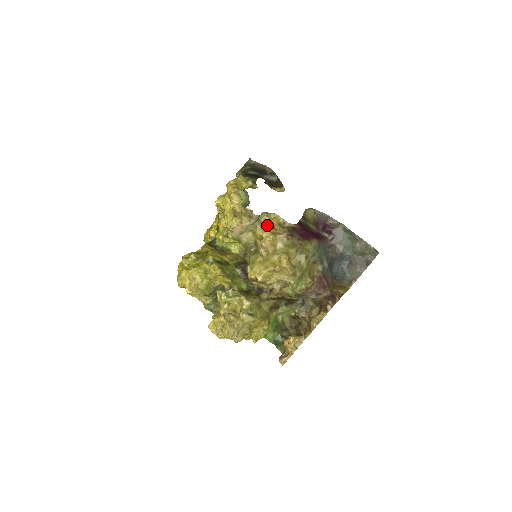
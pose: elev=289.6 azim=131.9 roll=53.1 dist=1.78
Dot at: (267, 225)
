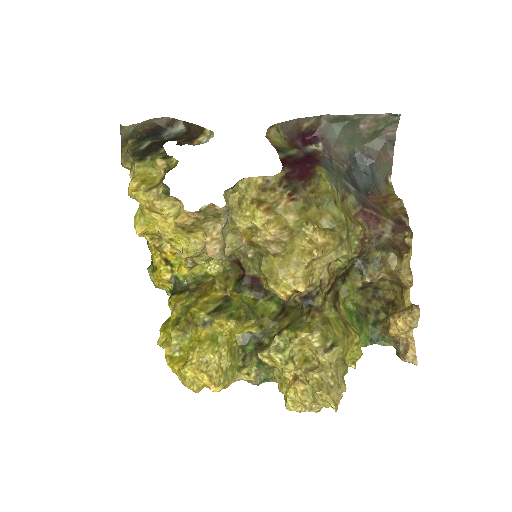
Dot at: (247, 205)
